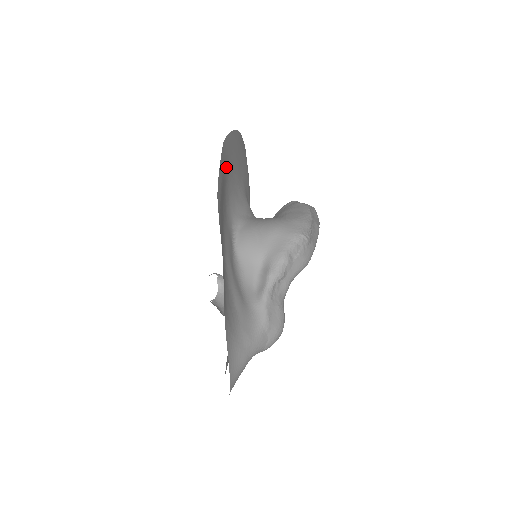
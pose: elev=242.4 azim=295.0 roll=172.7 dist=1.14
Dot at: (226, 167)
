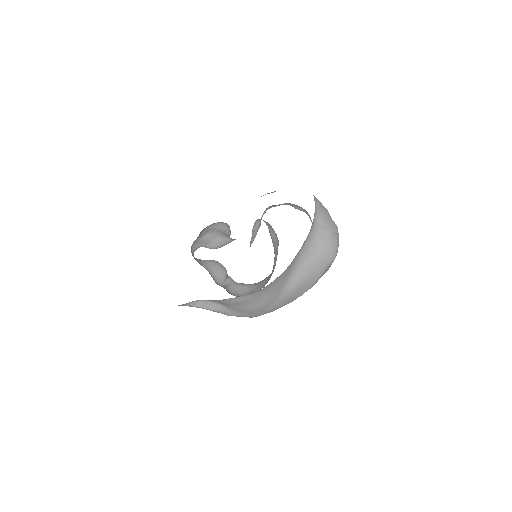
Dot at: occluded
